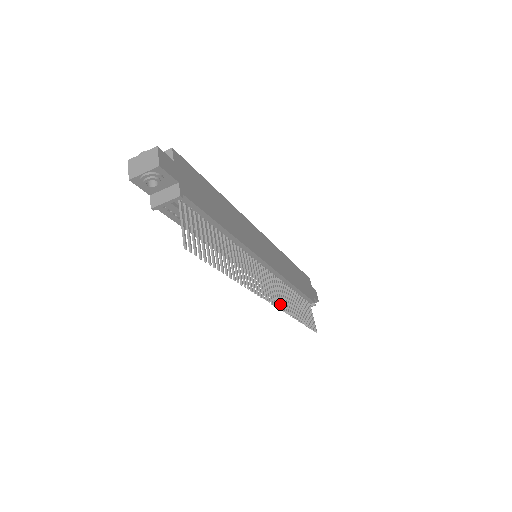
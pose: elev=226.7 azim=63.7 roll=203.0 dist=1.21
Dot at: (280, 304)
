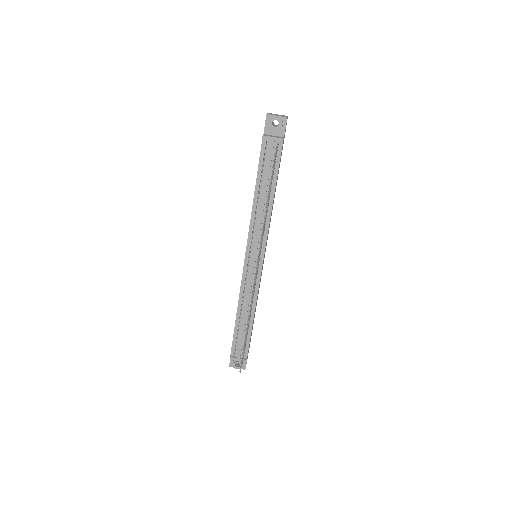
Dot at: (253, 292)
